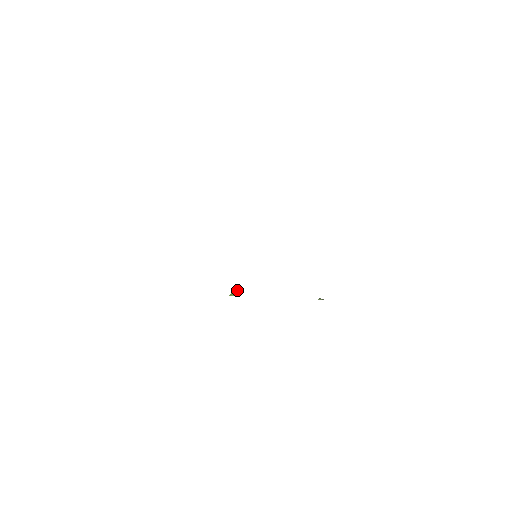
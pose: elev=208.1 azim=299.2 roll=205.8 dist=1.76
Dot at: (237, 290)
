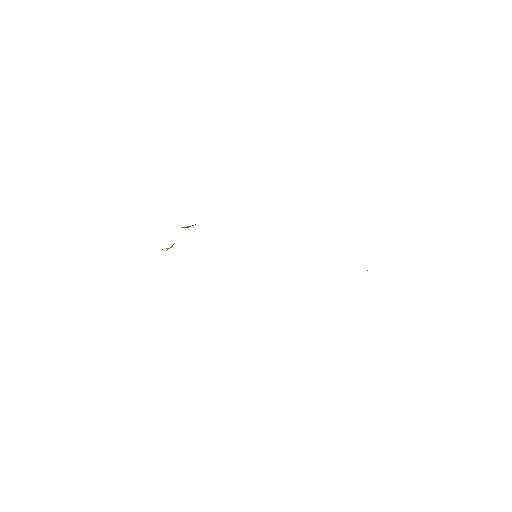
Dot at: occluded
